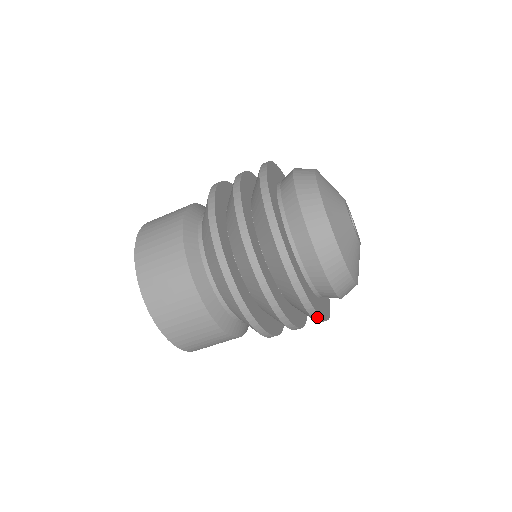
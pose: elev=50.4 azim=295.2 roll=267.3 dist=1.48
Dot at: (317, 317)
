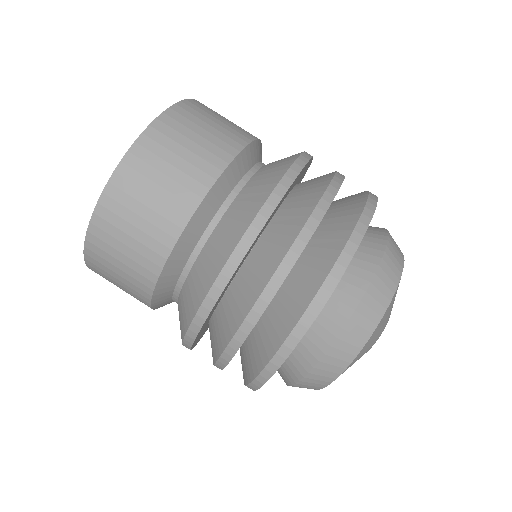
Dot at: (263, 379)
